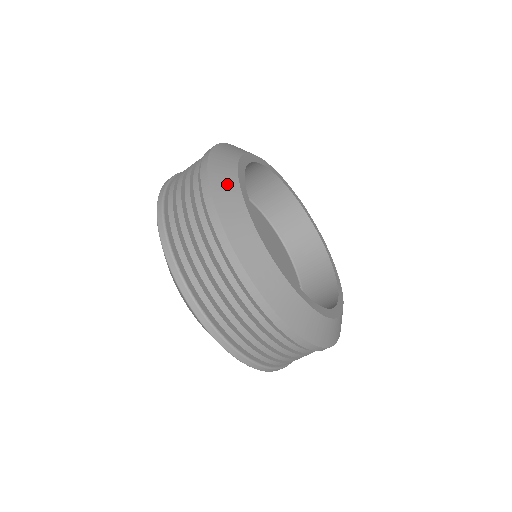
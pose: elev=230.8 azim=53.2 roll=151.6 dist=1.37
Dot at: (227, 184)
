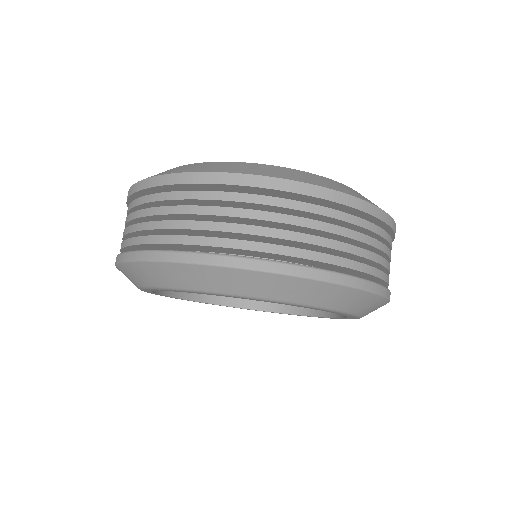
Dot at: occluded
